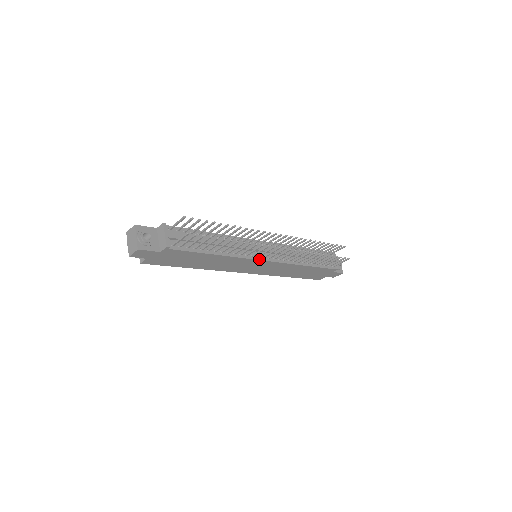
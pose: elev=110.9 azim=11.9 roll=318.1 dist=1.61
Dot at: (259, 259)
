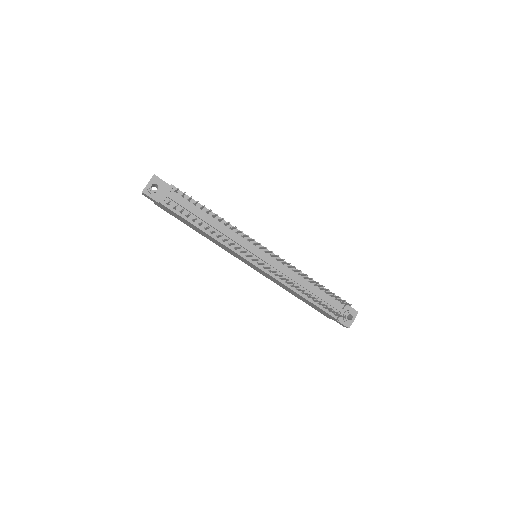
Dot at: (246, 259)
